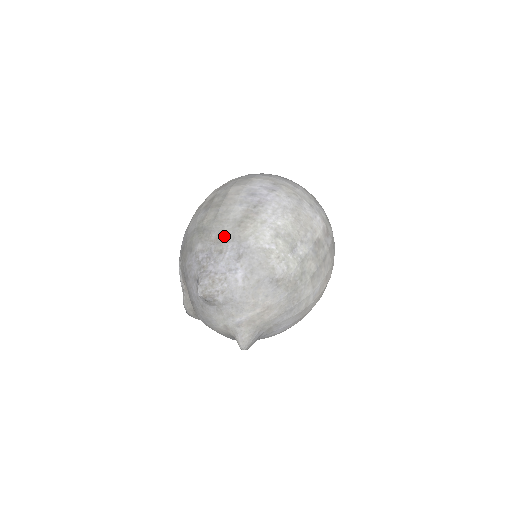
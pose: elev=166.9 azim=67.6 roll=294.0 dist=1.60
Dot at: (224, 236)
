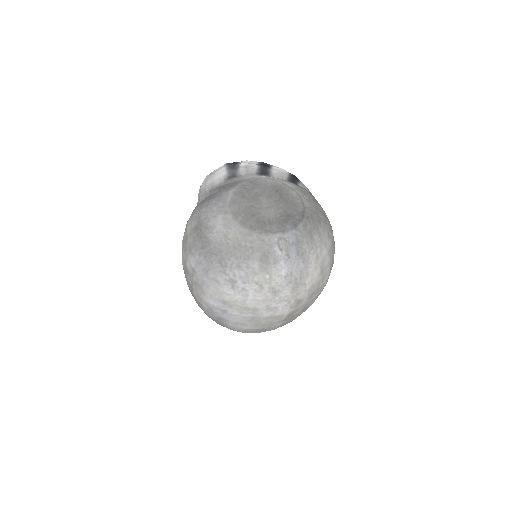
Dot at: occluded
